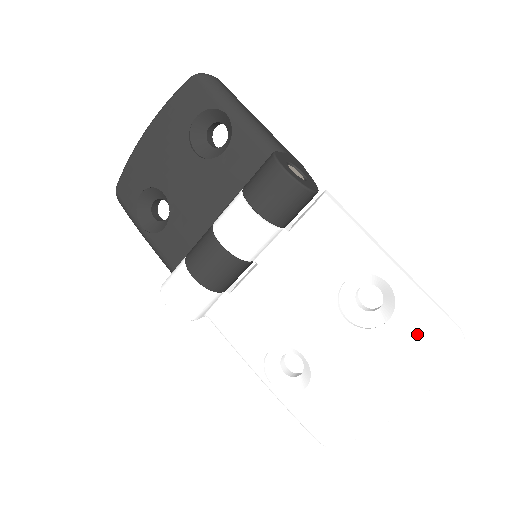
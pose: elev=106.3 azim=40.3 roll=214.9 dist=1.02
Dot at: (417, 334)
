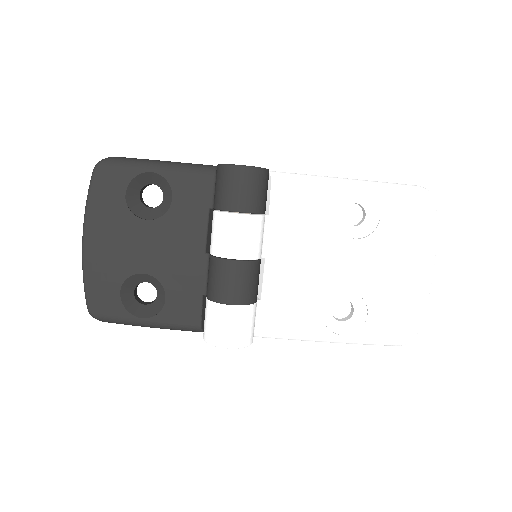
Dot at: (403, 208)
